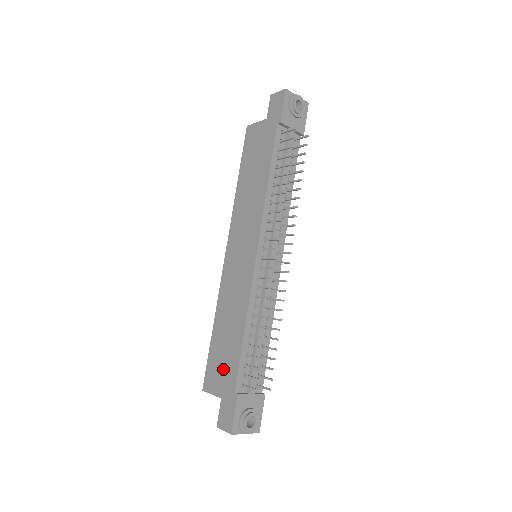
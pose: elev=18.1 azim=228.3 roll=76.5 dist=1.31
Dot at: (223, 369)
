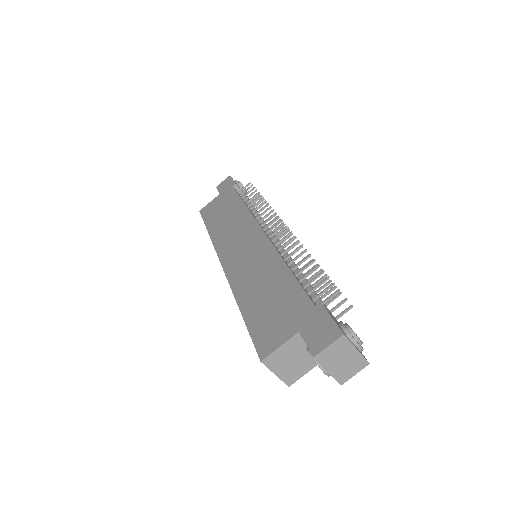
Dot at: (281, 313)
